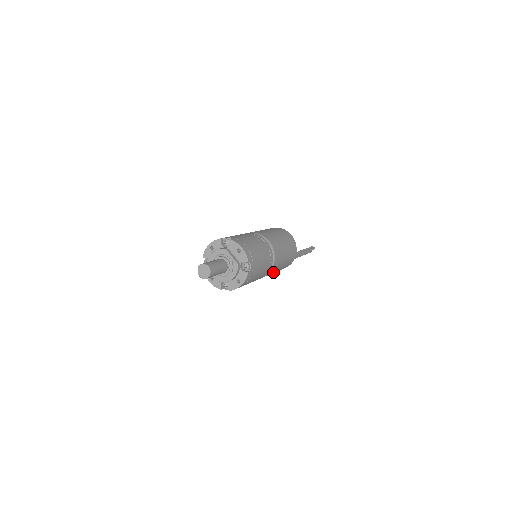
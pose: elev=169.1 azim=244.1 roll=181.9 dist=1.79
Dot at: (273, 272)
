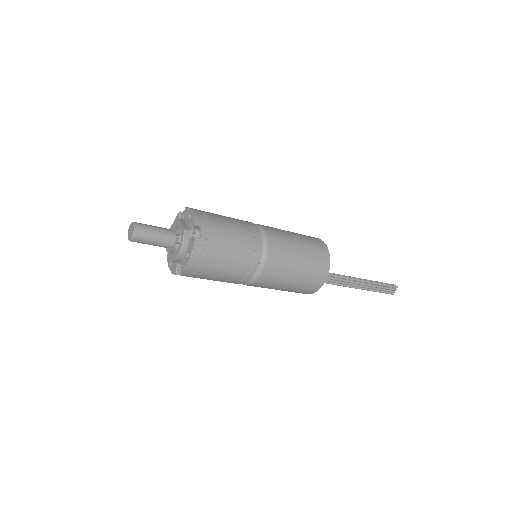
Dot at: (280, 277)
